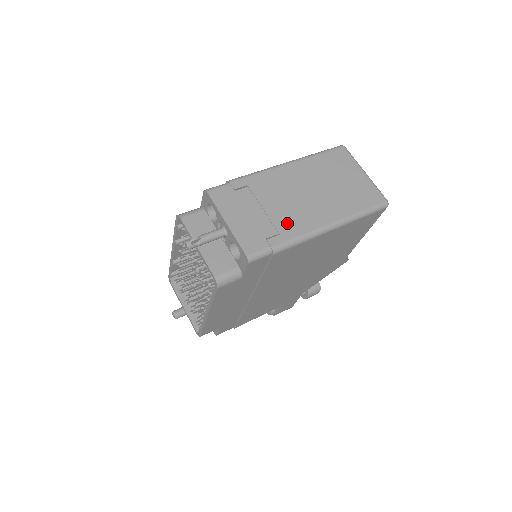
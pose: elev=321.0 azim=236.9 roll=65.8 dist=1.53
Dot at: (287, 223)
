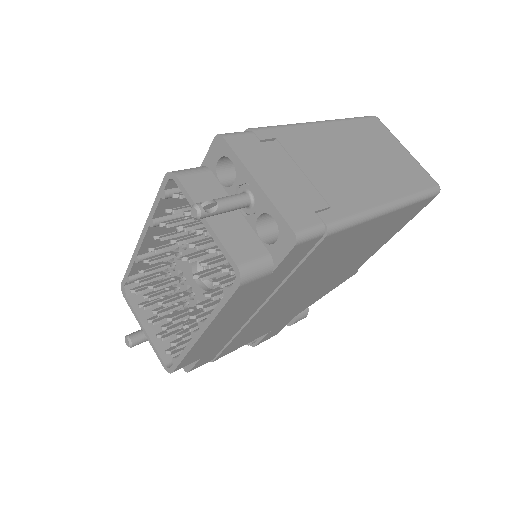
Dot at: (337, 194)
